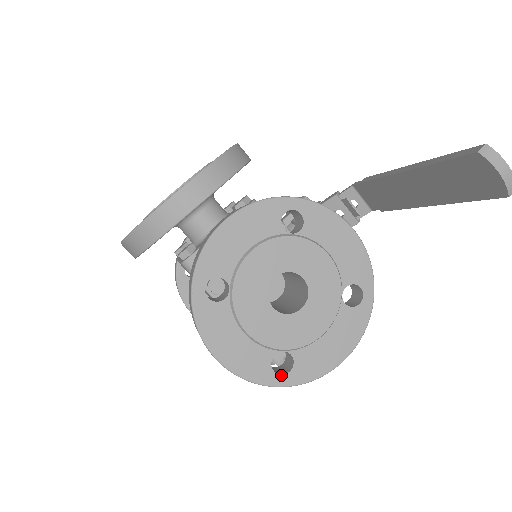
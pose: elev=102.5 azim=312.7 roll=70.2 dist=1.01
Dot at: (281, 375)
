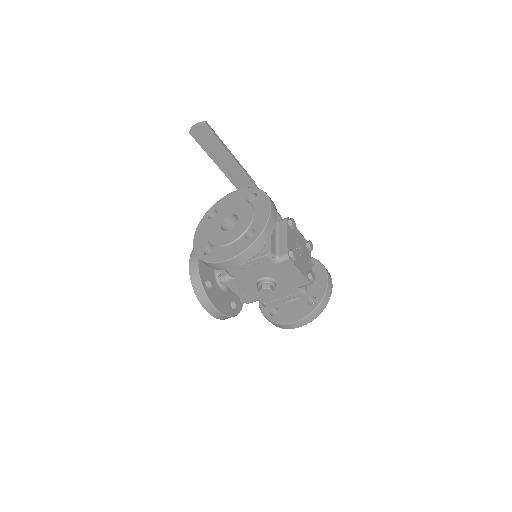
Dot at: (254, 236)
